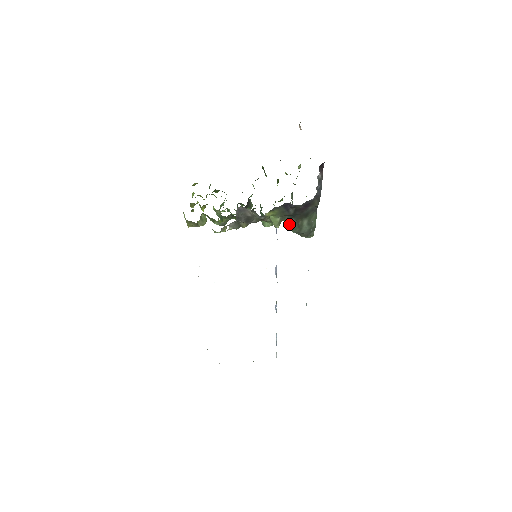
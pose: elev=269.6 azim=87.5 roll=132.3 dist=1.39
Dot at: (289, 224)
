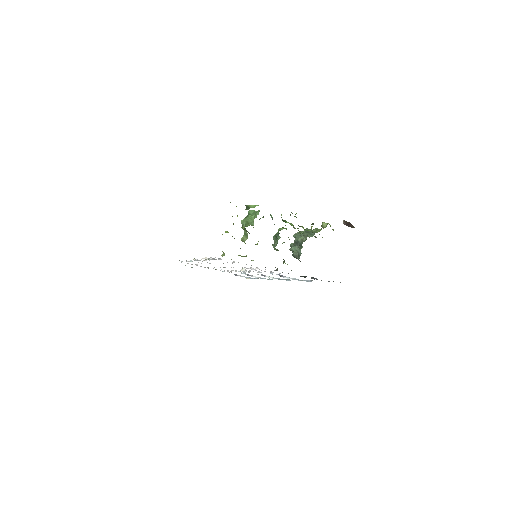
Dot at: (292, 250)
